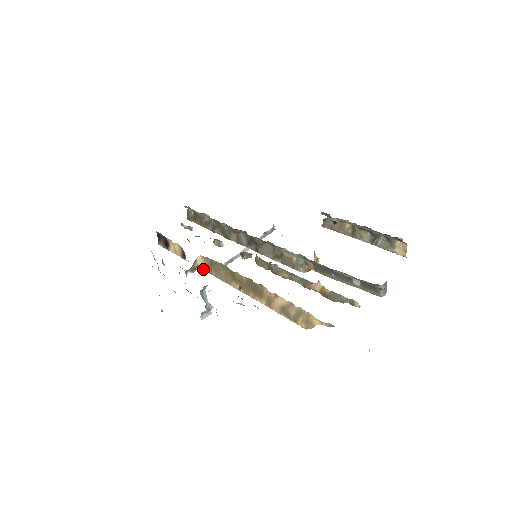
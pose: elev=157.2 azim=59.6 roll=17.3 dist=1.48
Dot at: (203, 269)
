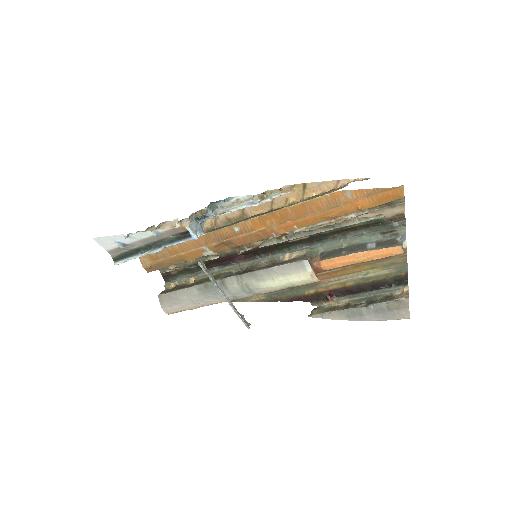
Dot at: occluded
